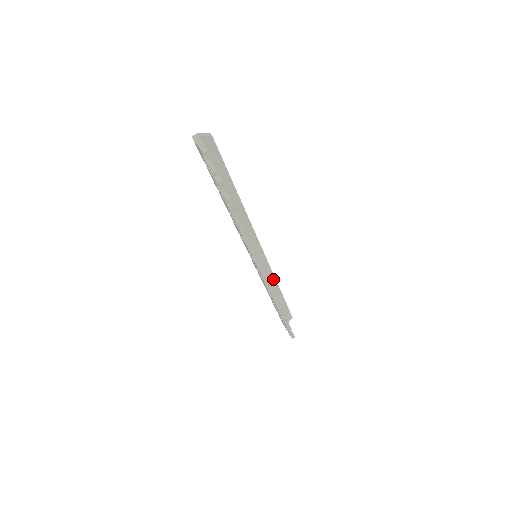
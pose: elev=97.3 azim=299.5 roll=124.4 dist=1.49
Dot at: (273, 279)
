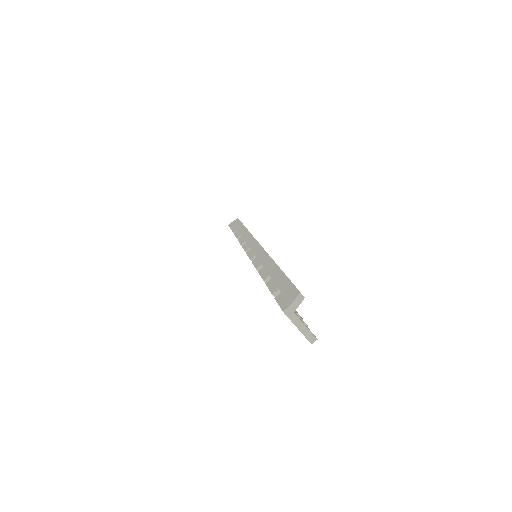
Dot at: occluded
